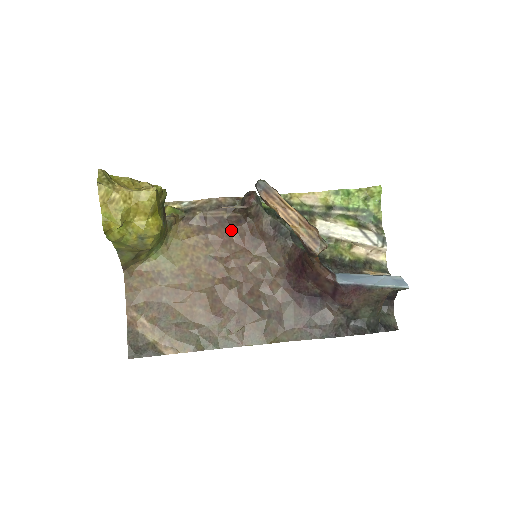
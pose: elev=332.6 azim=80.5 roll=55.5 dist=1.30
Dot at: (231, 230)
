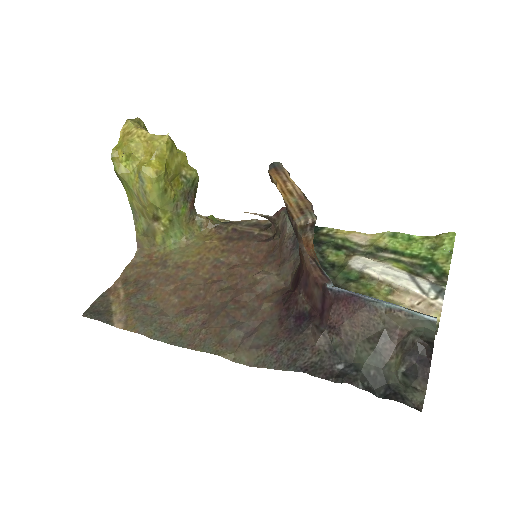
Dot at: (254, 244)
